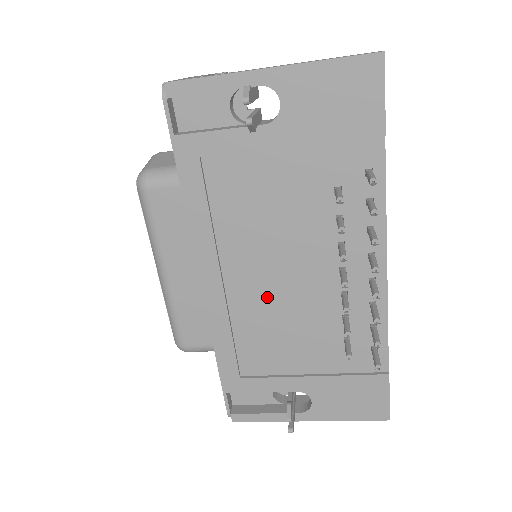
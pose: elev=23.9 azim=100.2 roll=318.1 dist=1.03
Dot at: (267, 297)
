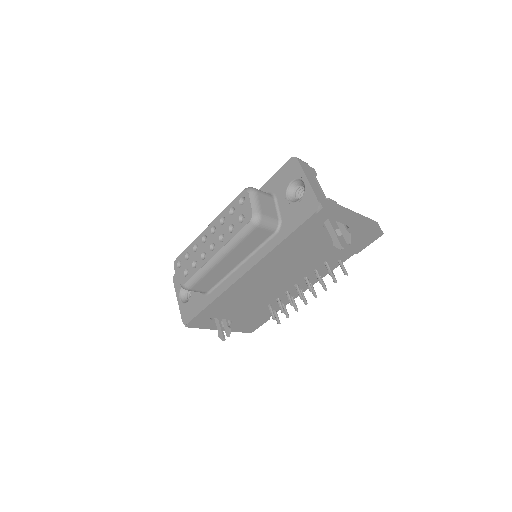
Dot at: (260, 286)
